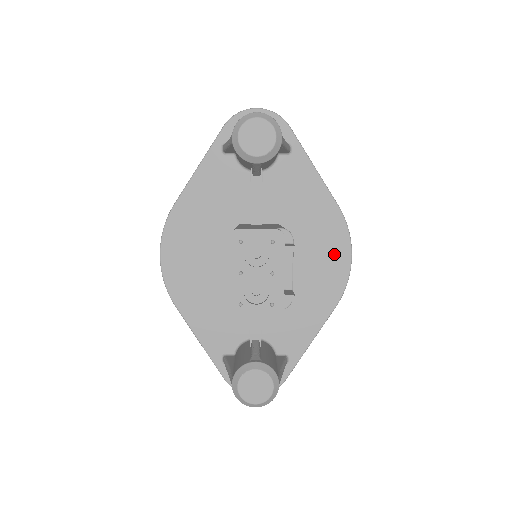
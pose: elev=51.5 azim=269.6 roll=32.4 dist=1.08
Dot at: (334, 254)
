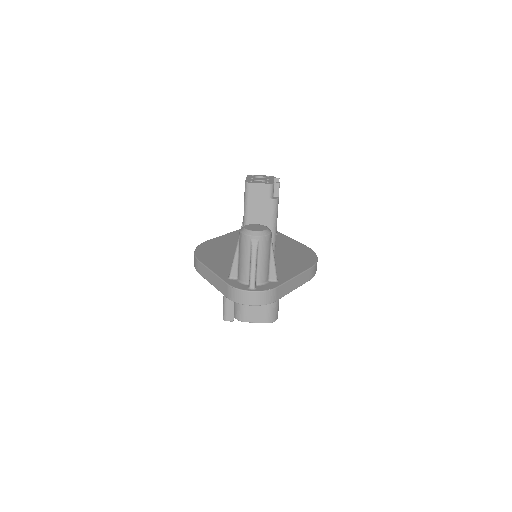
Dot at: (306, 255)
